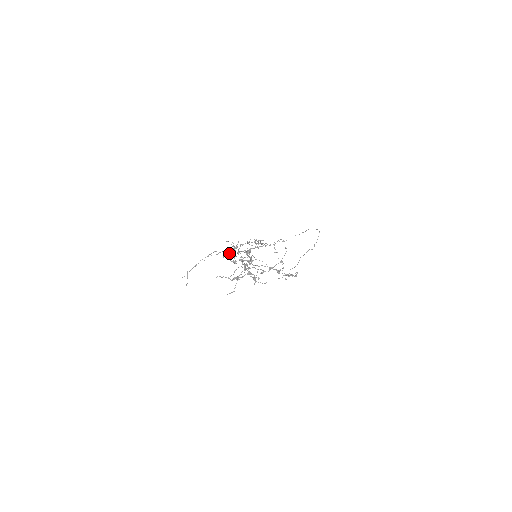
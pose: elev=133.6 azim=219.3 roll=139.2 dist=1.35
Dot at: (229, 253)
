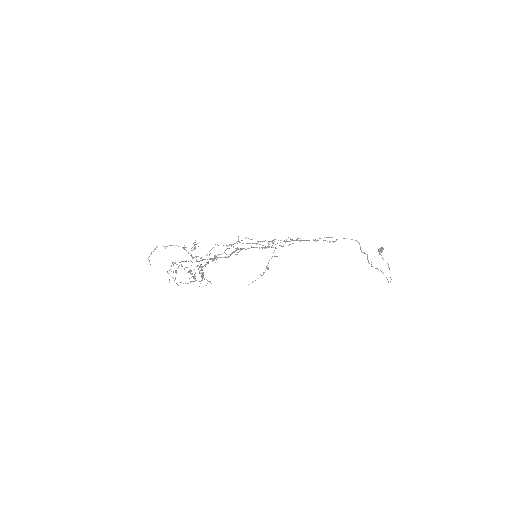
Dot at: (194, 248)
